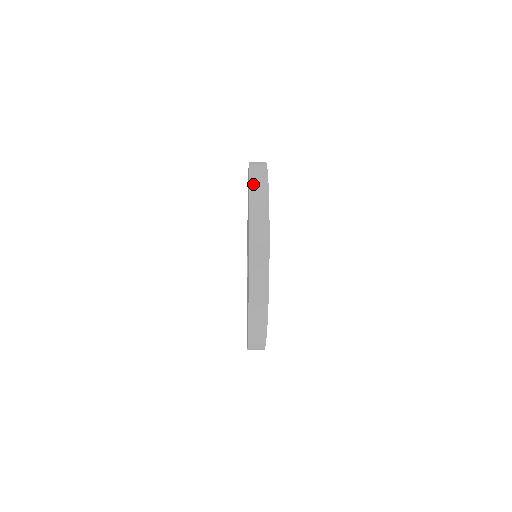
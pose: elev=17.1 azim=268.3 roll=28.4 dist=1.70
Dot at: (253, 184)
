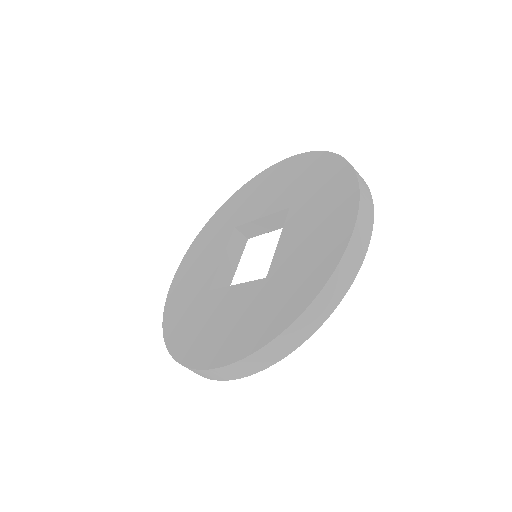
Dot at: occluded
